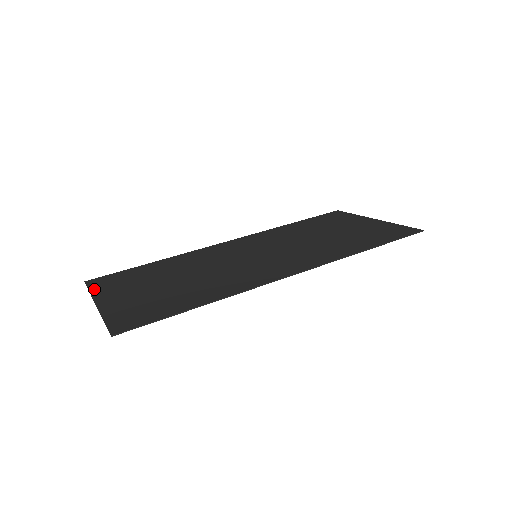
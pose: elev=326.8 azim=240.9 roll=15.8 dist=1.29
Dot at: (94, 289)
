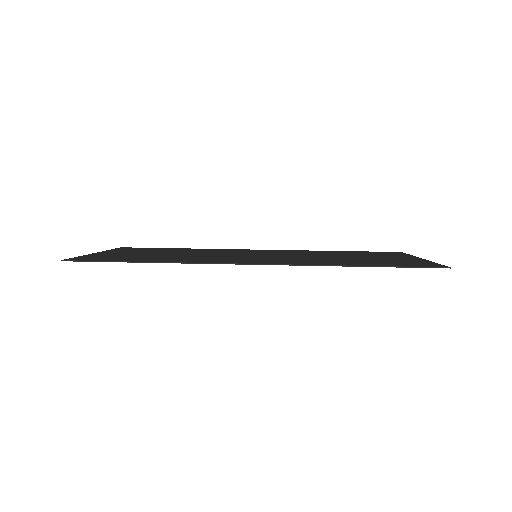
Dot at: (115, 249)
